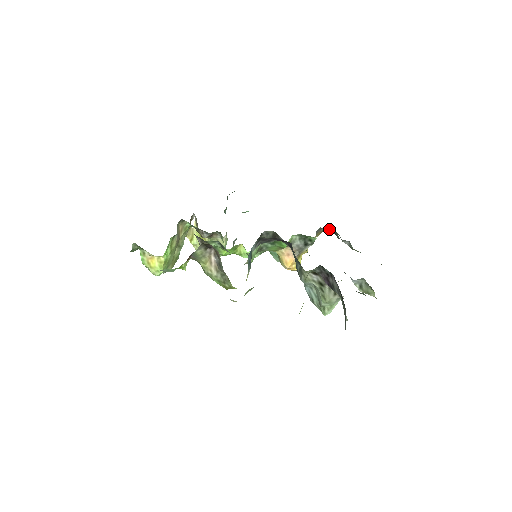
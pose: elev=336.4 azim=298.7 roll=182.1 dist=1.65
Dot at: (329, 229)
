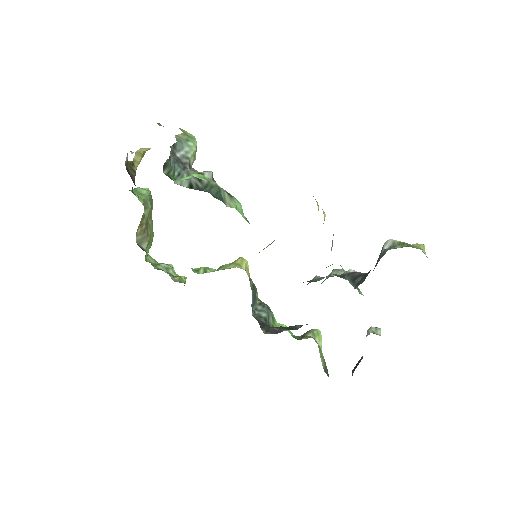
Dot at: occluded
